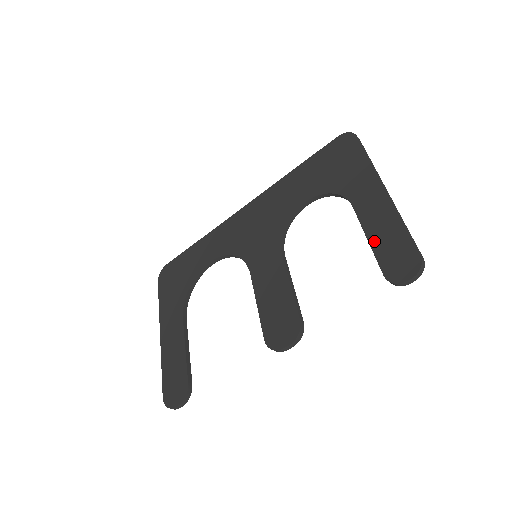
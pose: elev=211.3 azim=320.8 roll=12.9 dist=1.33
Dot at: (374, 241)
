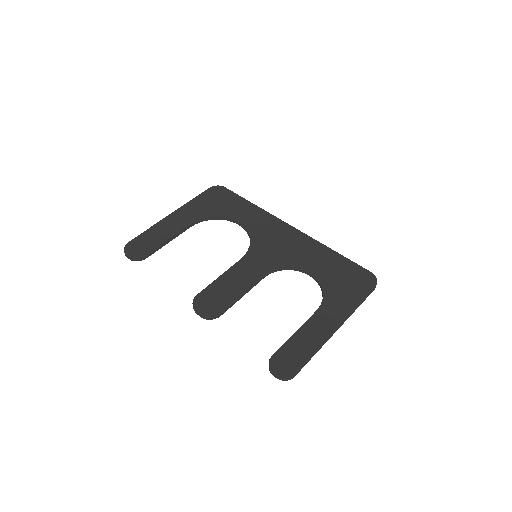
Dot at: (295, 338)
